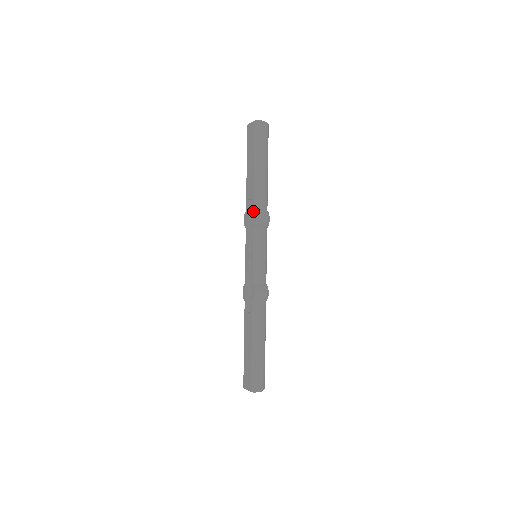
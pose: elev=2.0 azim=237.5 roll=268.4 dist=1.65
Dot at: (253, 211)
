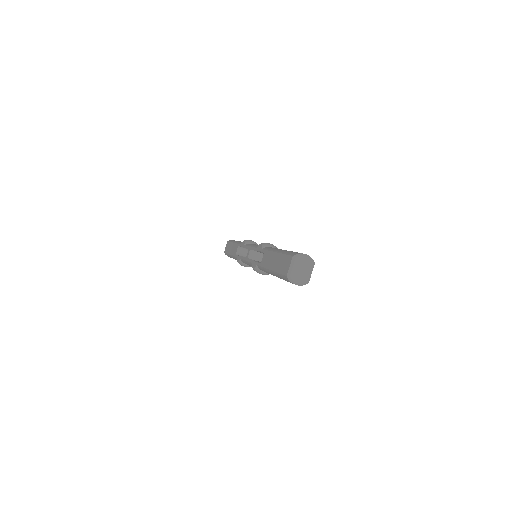
Dot at: (241, 244)
